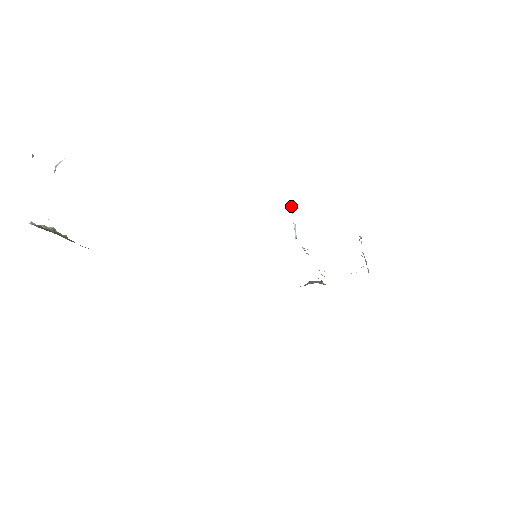
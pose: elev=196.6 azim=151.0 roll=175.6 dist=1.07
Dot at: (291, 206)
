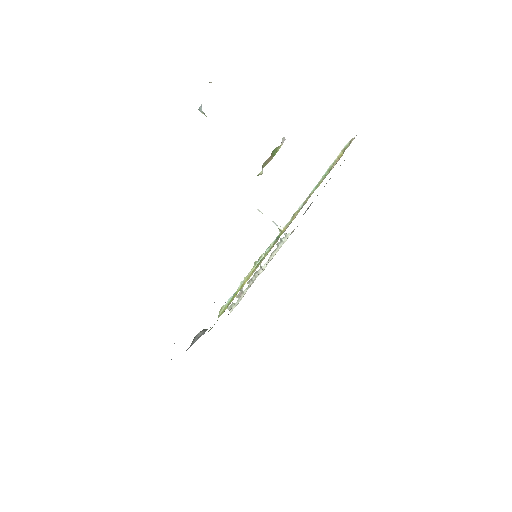
Dot at: (258, 210)
